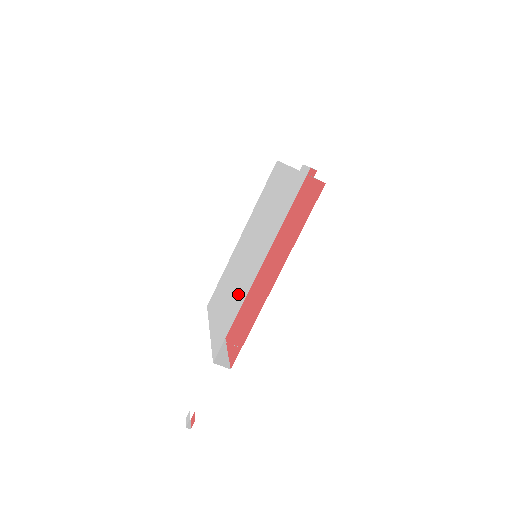
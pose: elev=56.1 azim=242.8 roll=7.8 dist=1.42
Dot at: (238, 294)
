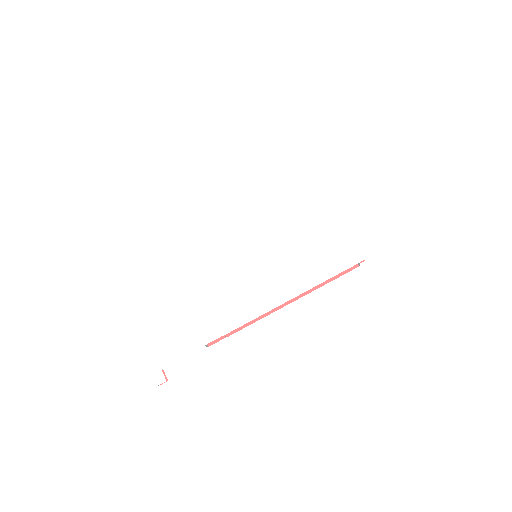
Dot at: (244, 297)
